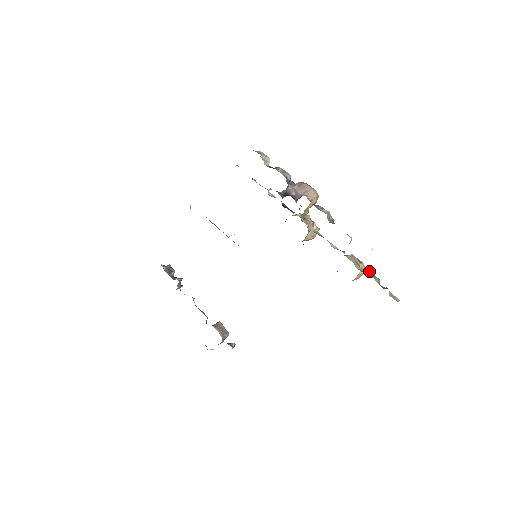
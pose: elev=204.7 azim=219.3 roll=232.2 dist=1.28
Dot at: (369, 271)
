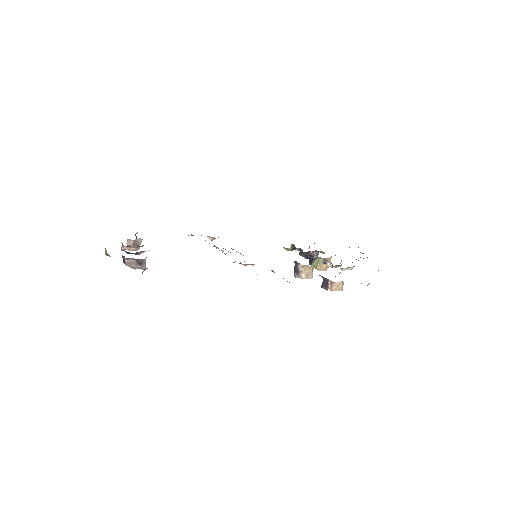
Dot at: occluded
